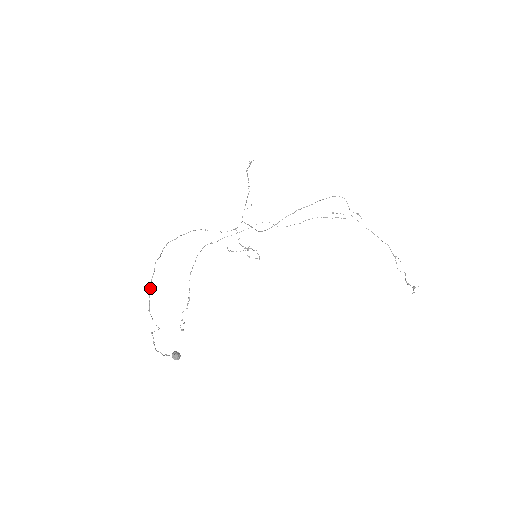
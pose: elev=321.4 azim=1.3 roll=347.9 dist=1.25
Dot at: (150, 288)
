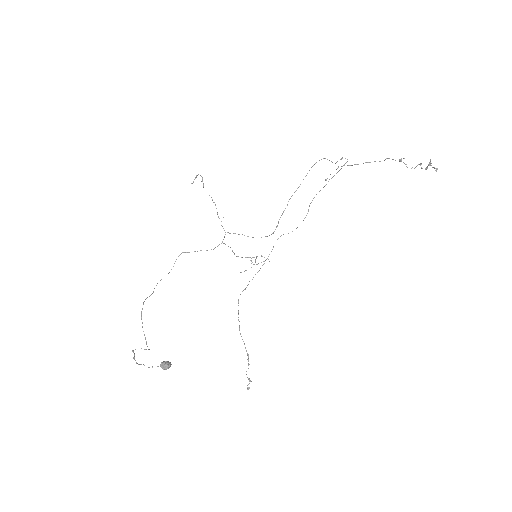
Dot at: (142, 322)
